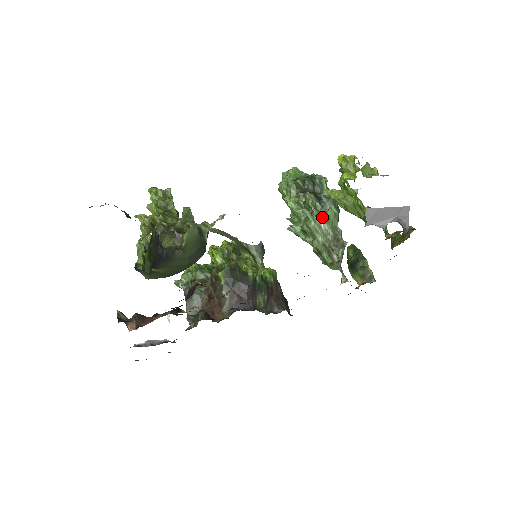
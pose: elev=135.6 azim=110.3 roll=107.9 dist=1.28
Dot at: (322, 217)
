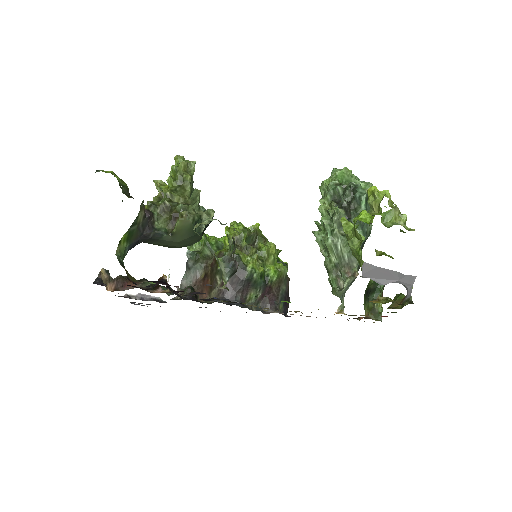
Dot at: (342, 239)
